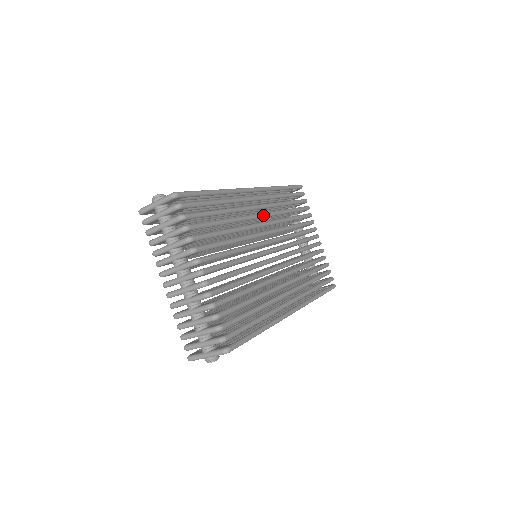
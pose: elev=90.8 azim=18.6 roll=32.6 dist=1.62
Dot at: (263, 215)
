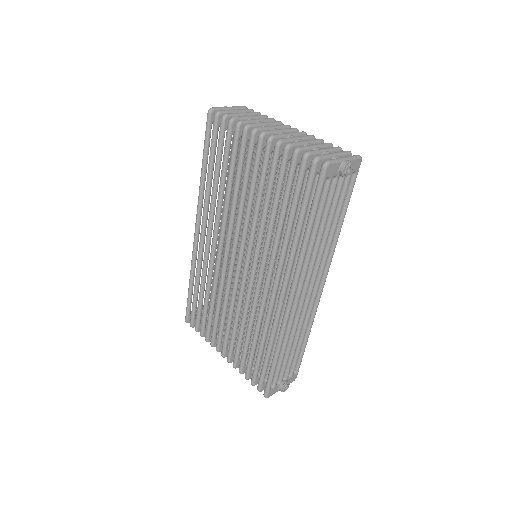
Dot at: occluded
